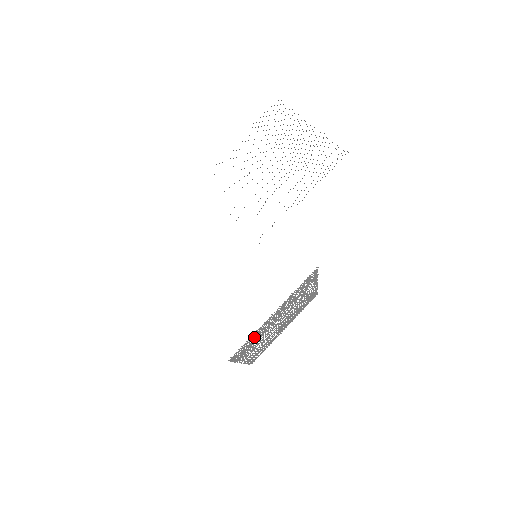
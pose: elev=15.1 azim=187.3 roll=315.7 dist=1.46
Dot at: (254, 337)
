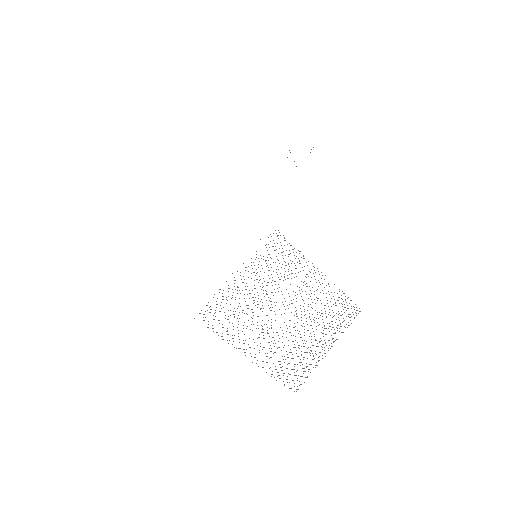
Dot at: occluded
